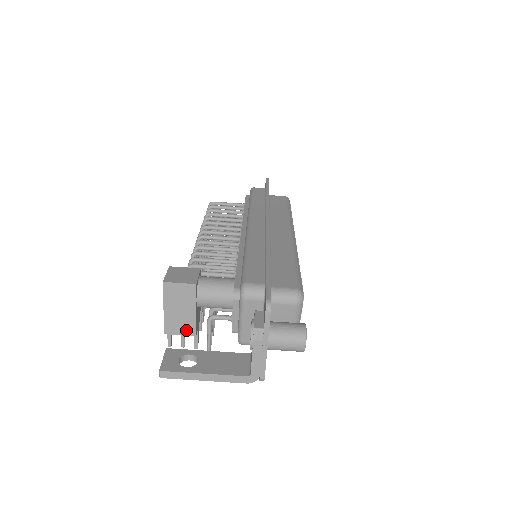
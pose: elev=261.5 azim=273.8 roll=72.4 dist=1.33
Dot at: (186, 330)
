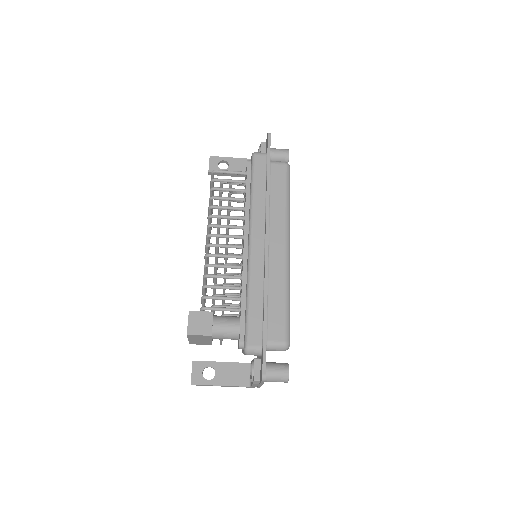
Dot at: (205, 344)
